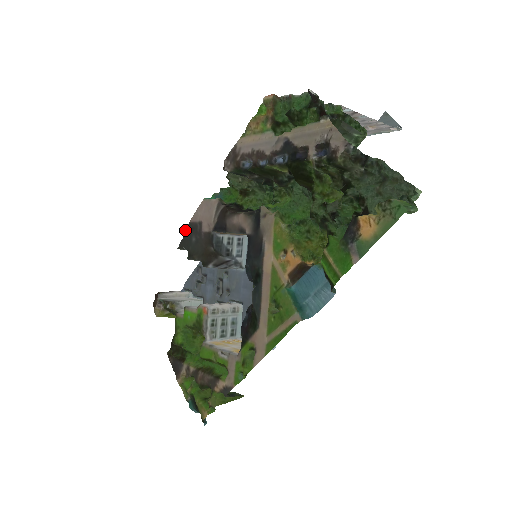
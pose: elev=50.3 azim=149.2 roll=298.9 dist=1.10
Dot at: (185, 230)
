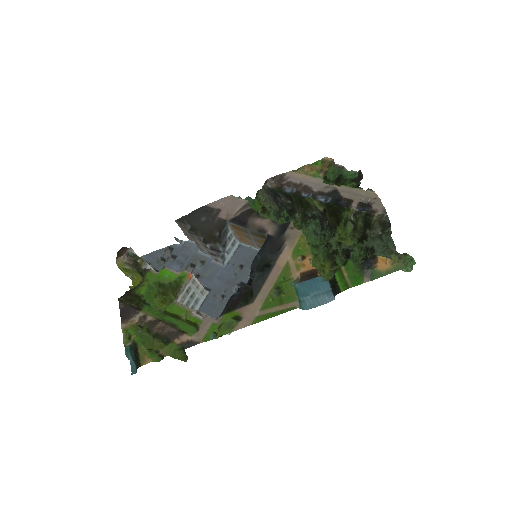
Dot at: (196, 209)
